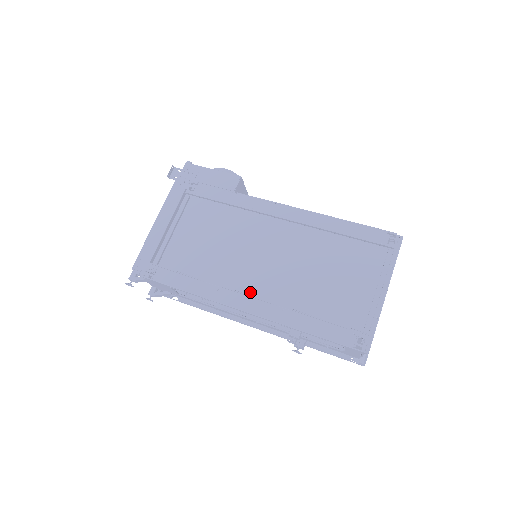
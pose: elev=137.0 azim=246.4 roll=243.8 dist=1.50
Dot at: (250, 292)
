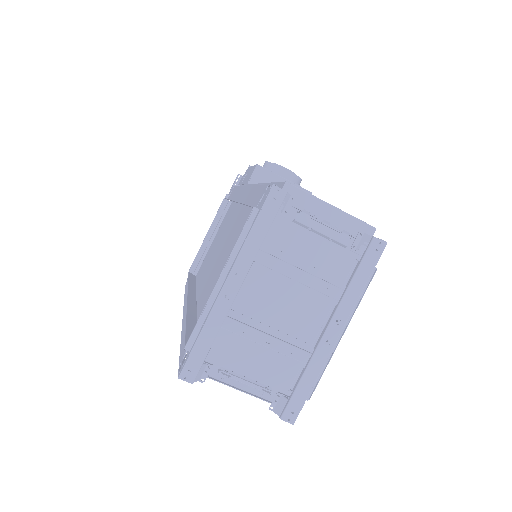
Dot at: (199, 295)
